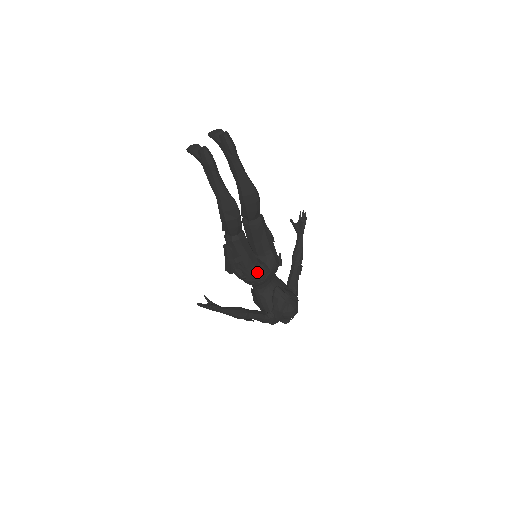
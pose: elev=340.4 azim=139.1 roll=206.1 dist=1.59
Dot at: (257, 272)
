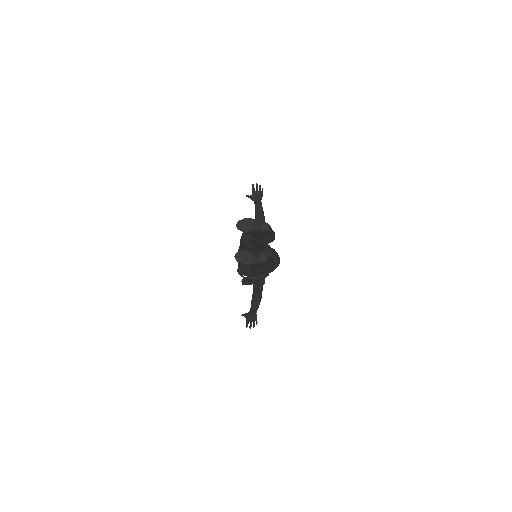
Dot at: occluded
